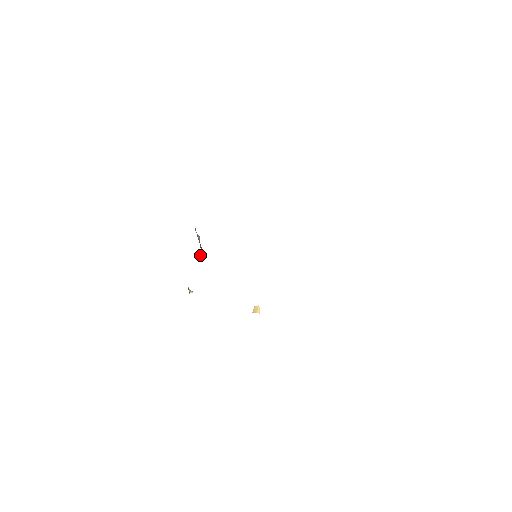
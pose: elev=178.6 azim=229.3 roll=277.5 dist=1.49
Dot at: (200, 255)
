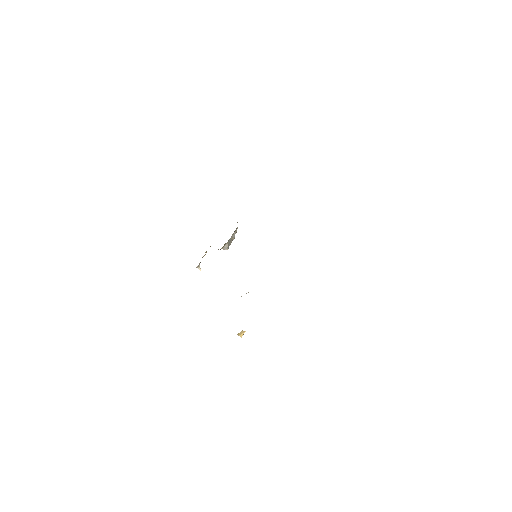
Dot at: (224, 245)
